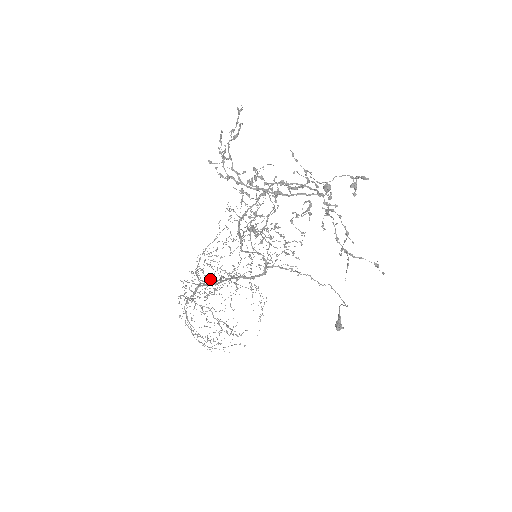
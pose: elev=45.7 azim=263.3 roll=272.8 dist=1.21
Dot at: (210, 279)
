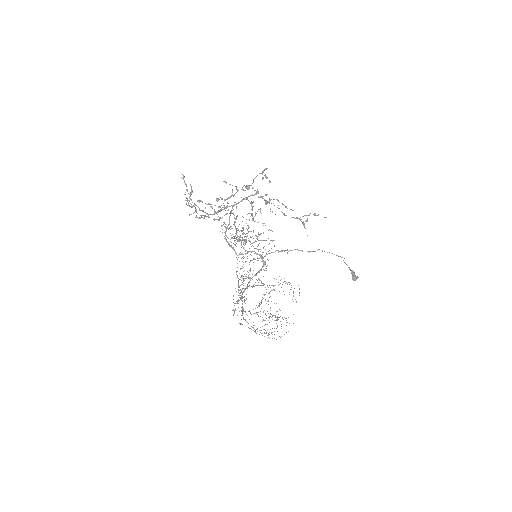
Dot at: occluded
